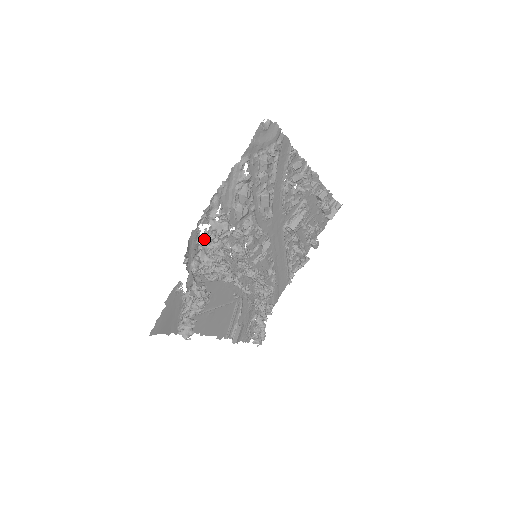
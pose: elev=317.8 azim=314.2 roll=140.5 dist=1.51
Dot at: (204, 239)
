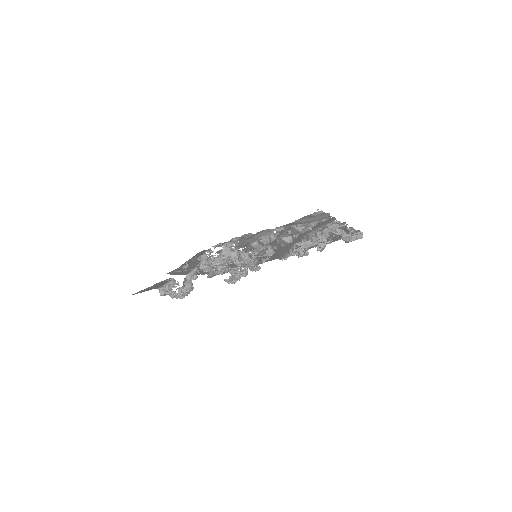
Dot at: (210, 257)
